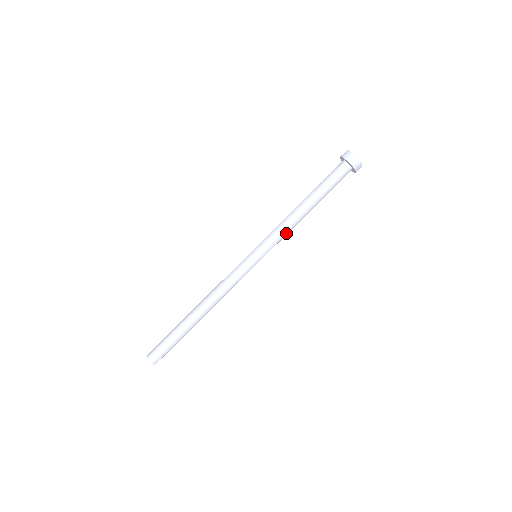
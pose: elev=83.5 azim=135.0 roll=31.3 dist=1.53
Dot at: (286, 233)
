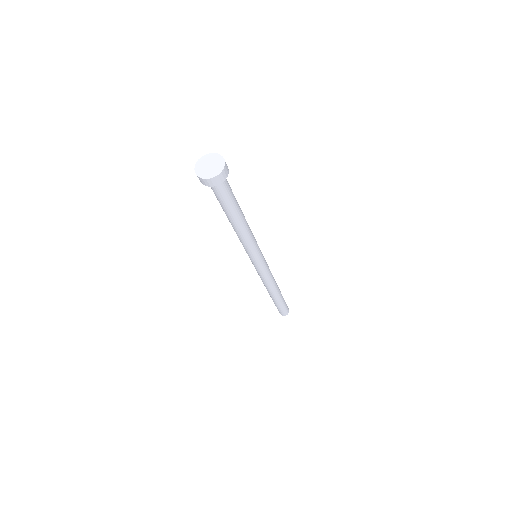
Dot at: (246, 242)
